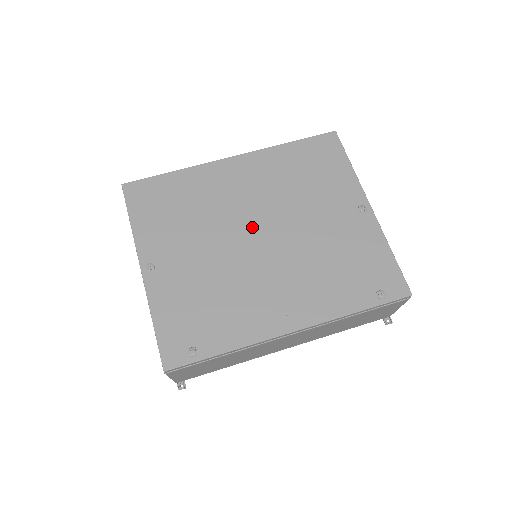
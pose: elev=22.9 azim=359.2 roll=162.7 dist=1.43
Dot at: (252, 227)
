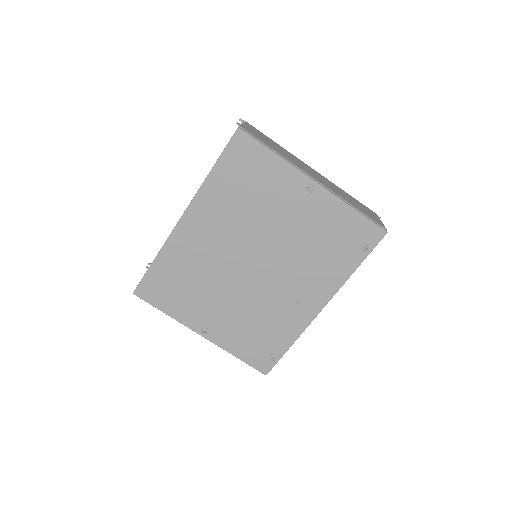
Dot at: (243, 262)
